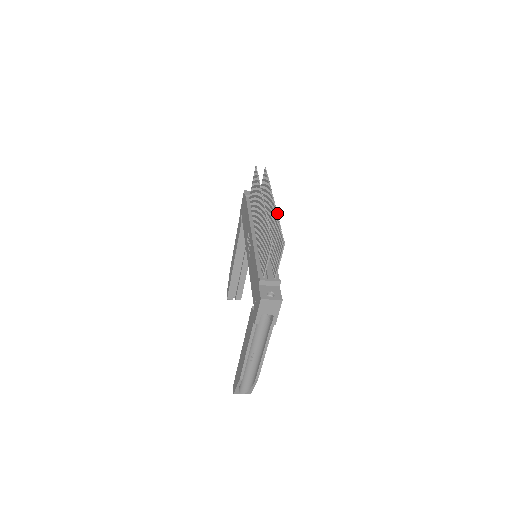
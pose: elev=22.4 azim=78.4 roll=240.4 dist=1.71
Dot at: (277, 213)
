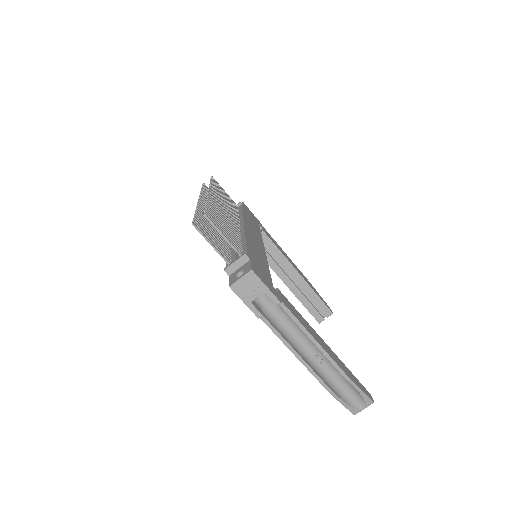
Dot at: (208, 198)
